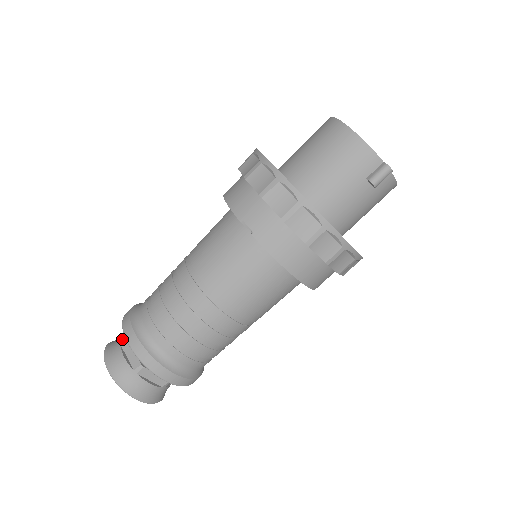
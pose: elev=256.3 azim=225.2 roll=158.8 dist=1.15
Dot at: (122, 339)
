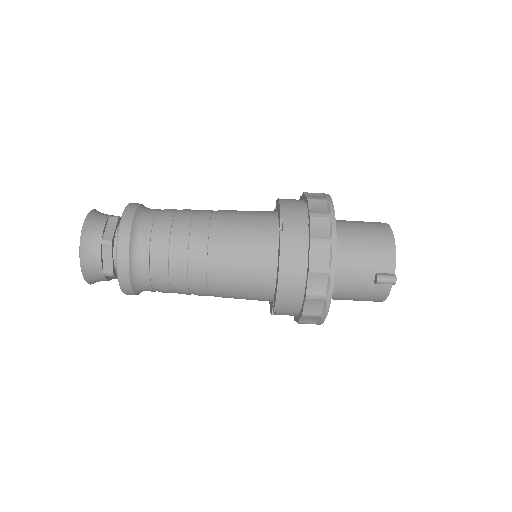
Dot at: occluded
